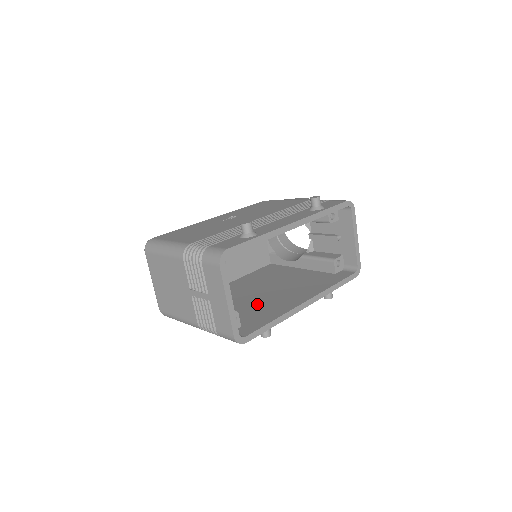
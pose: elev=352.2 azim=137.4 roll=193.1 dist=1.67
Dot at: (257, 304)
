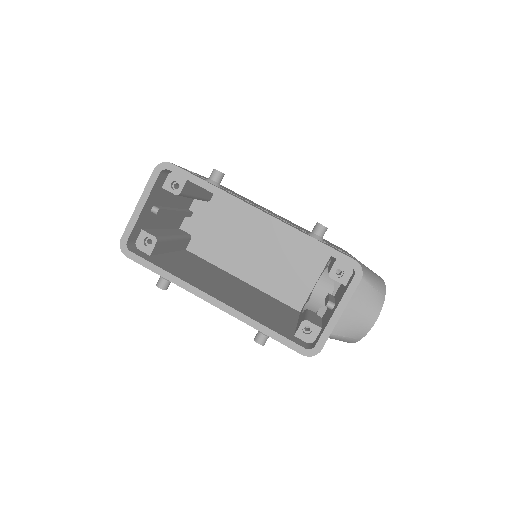
Dot at: (200, 276)
